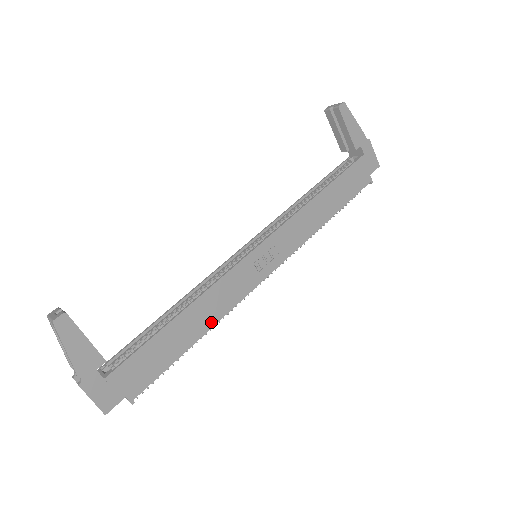
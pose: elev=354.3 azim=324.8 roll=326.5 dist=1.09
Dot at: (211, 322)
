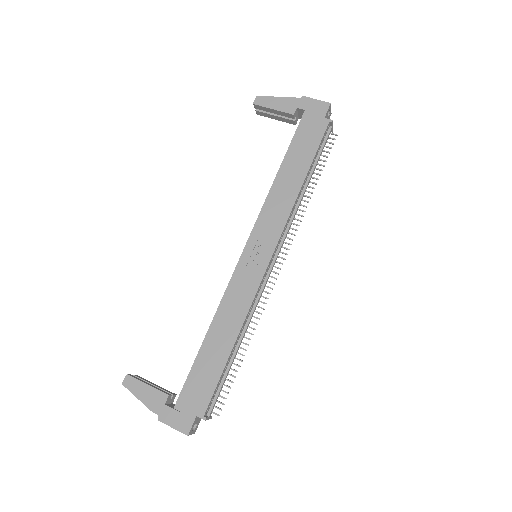
Dot at: (237, 328)
